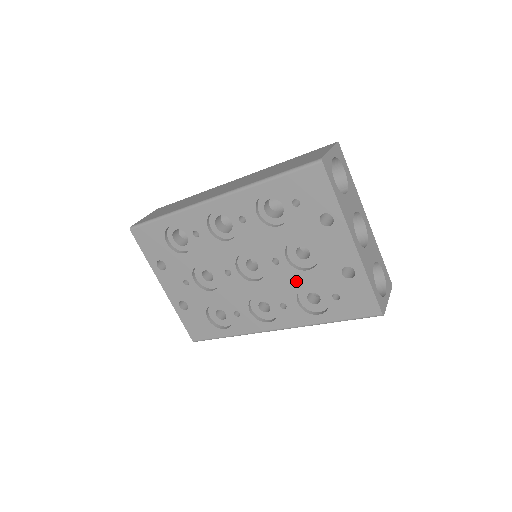
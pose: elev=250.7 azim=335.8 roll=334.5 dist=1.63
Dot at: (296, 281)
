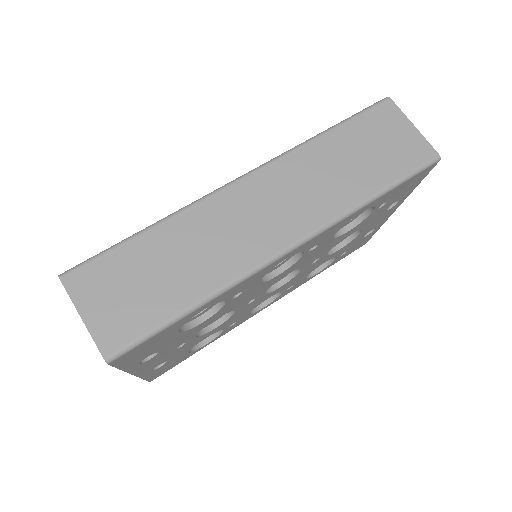
Dot at: (320, 264)
